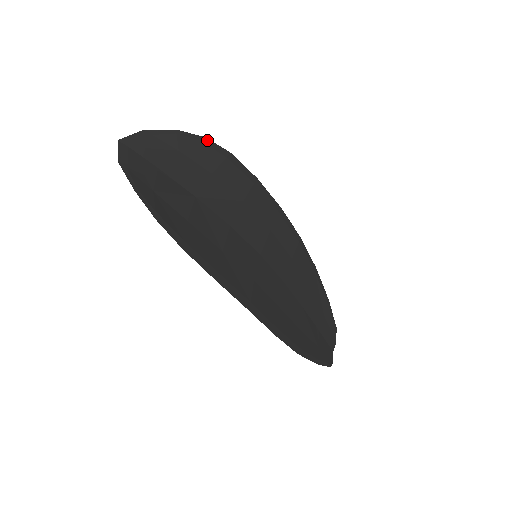
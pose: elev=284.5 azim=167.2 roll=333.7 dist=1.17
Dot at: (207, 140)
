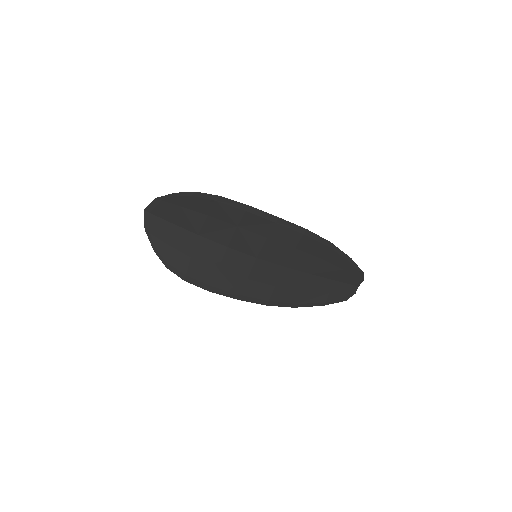
Dot at: (198, 193)
